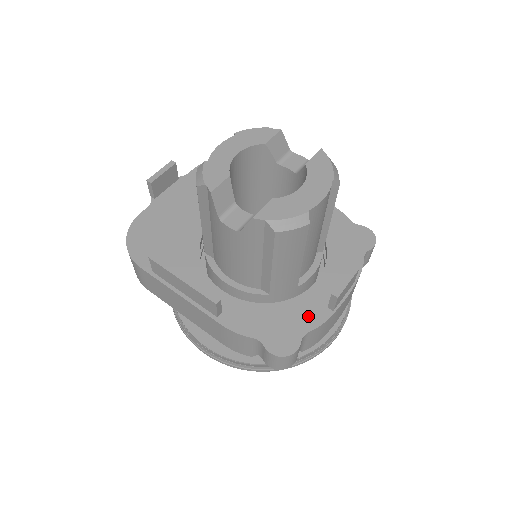
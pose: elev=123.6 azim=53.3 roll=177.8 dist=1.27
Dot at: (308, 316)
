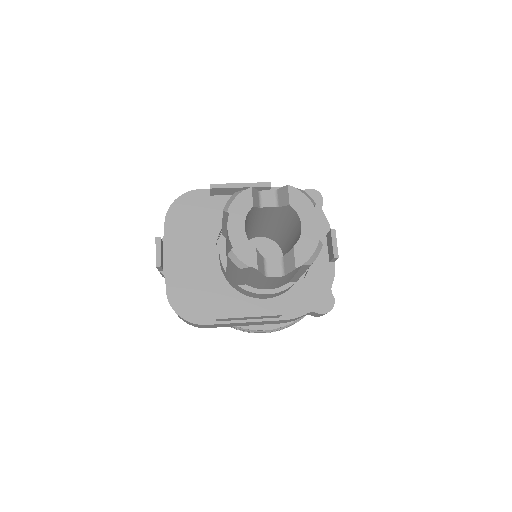
Dot at: (324, 276)
